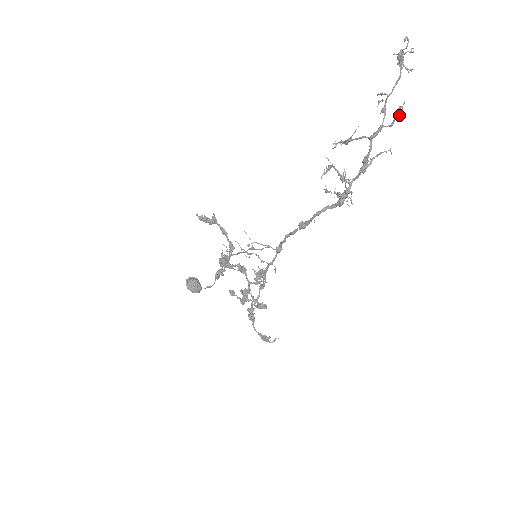
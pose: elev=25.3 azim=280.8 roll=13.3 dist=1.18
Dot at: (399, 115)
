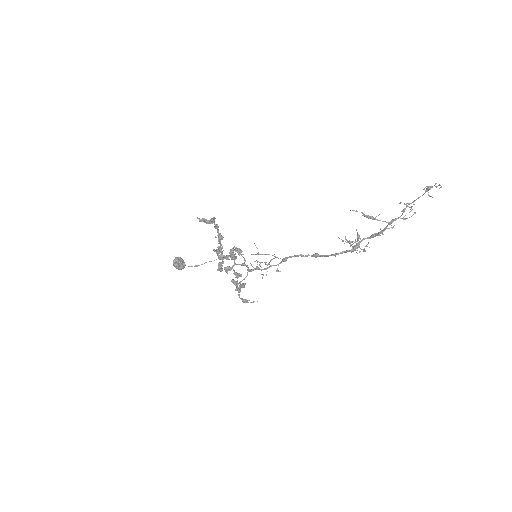
Dot at: (409, 212)
